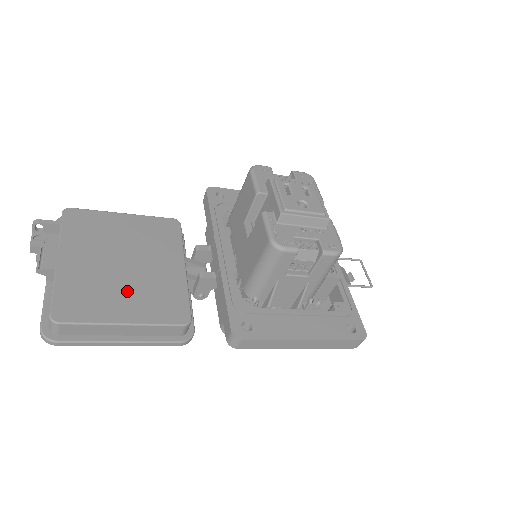
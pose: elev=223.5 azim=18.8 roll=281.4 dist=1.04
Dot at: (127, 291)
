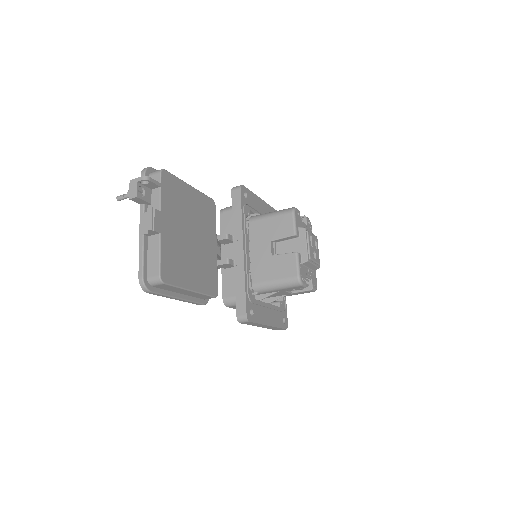
Dot at: (193, 263)
